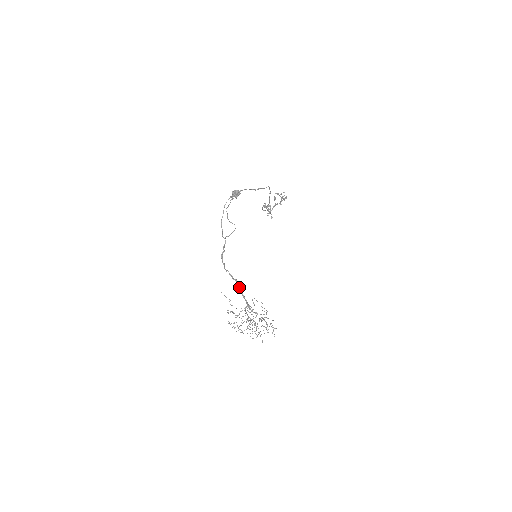
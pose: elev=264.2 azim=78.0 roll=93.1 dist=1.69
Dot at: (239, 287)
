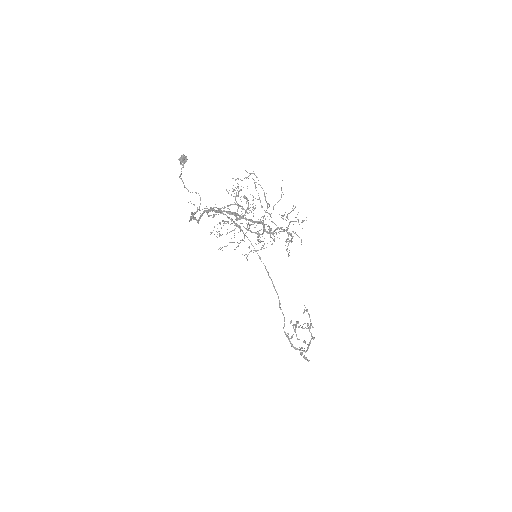
Dot at: (218, 210)
